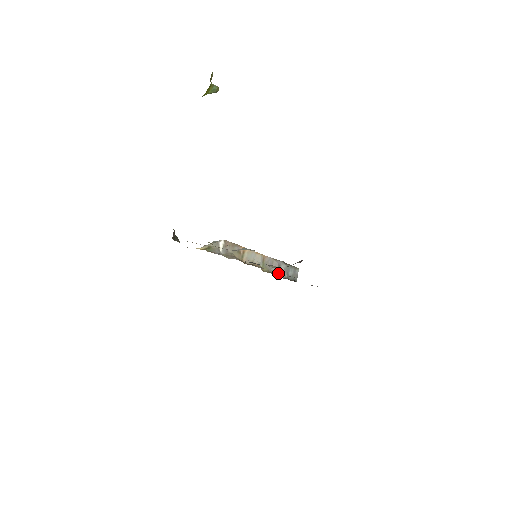
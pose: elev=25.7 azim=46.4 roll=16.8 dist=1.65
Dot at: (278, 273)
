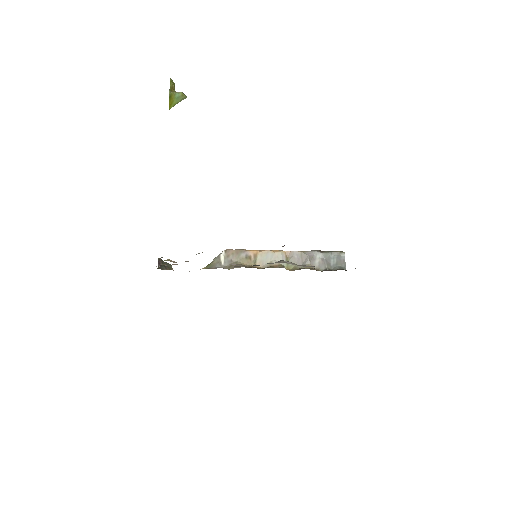
Dot at: (313, 267)
